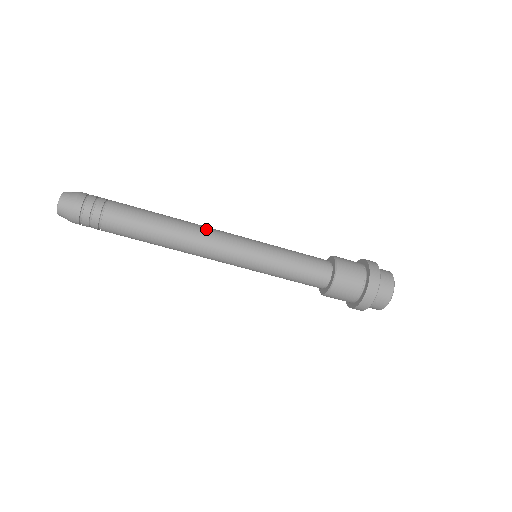
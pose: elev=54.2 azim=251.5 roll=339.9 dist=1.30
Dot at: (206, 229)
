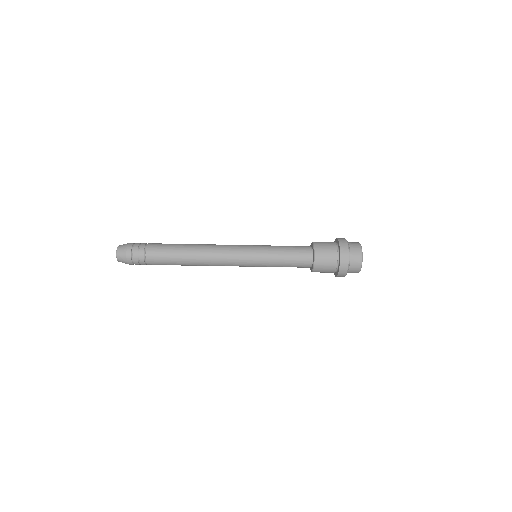
Dot at: (215, 256)
